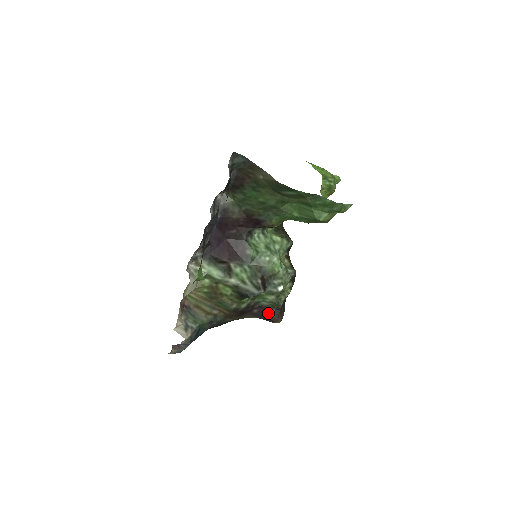
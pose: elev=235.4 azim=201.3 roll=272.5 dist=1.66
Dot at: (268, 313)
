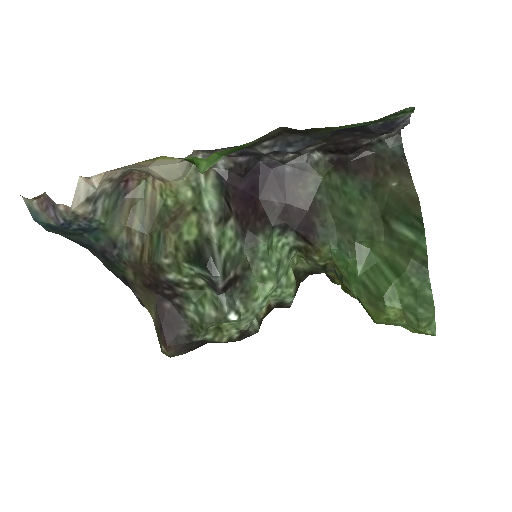
Dot at: (174, 326)
